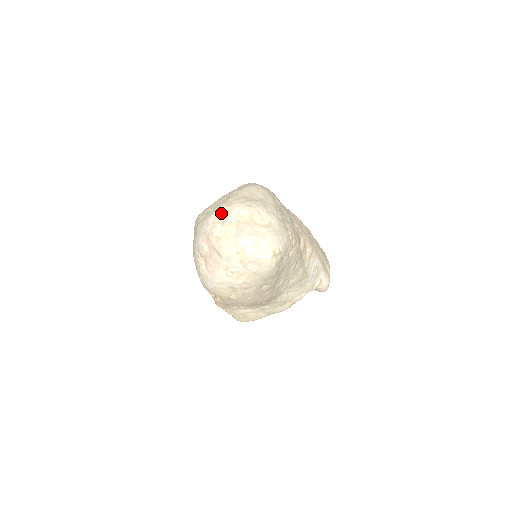
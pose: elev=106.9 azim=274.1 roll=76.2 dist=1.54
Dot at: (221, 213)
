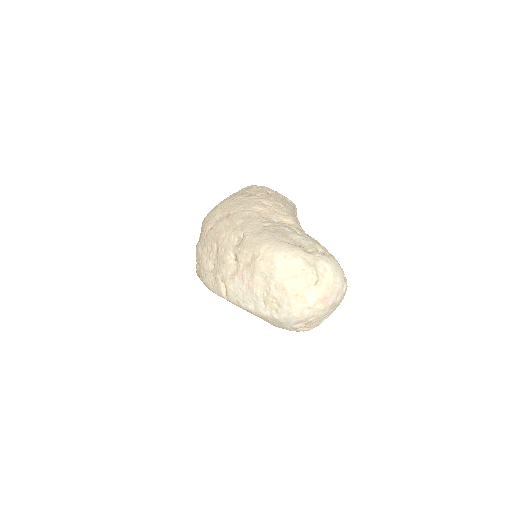
Dot at: (299, 304)
